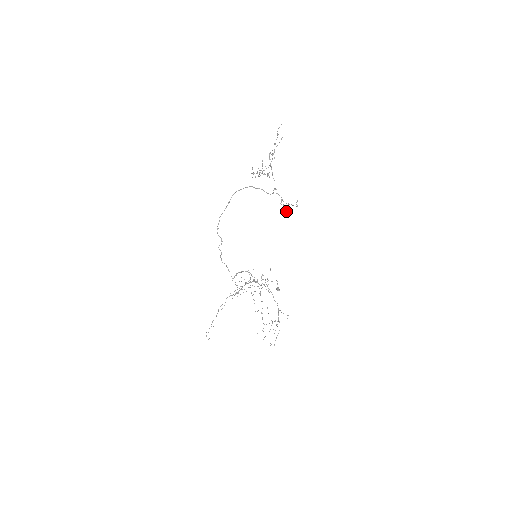
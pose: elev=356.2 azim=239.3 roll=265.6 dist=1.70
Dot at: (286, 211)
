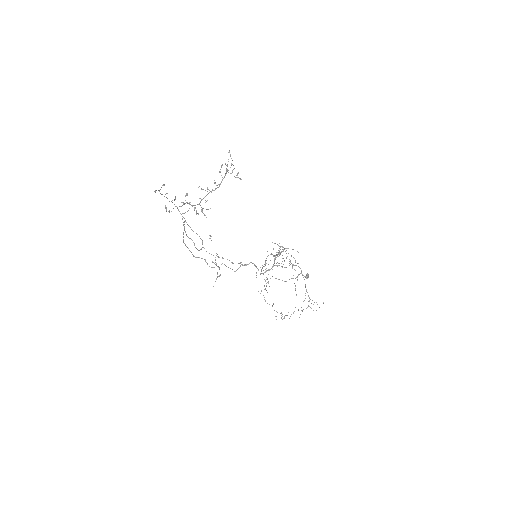
Dot at: occluded
